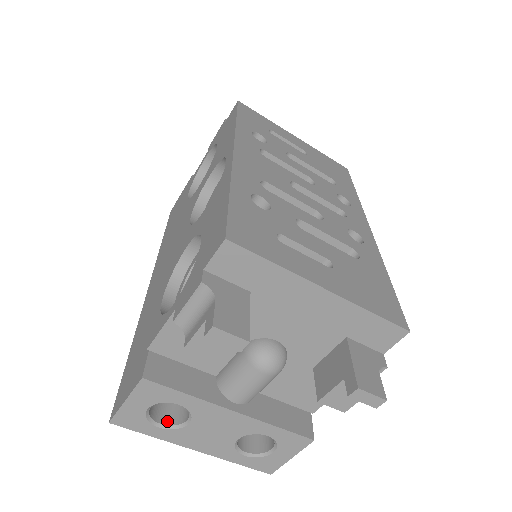
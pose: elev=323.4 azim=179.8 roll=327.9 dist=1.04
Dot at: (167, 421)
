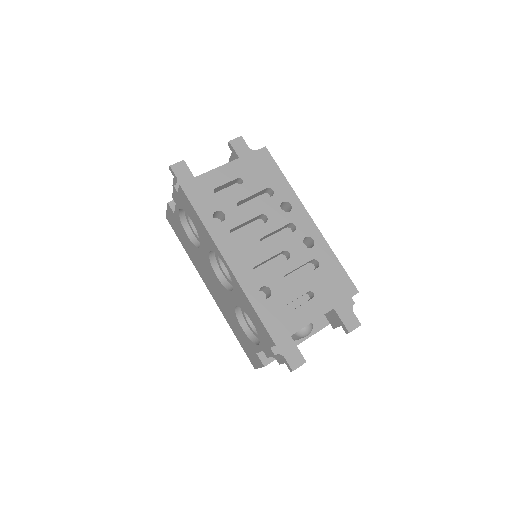
Dot at: occluded
